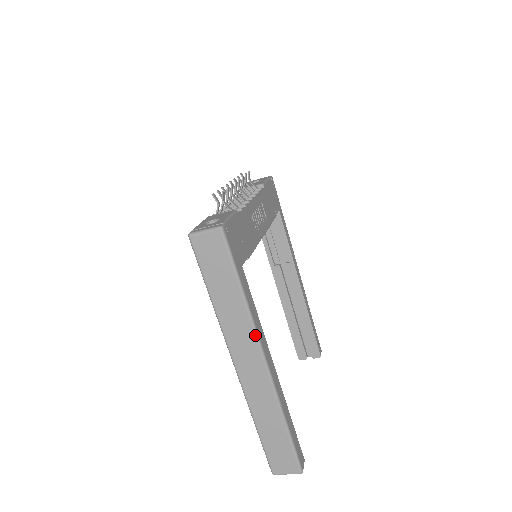
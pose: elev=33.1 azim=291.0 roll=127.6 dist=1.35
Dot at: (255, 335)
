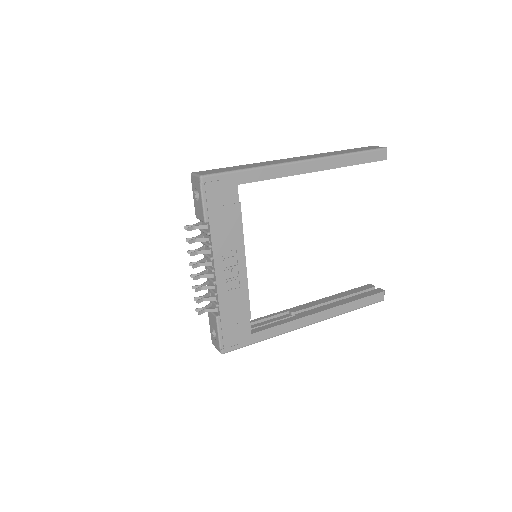
Dot at: occluded
